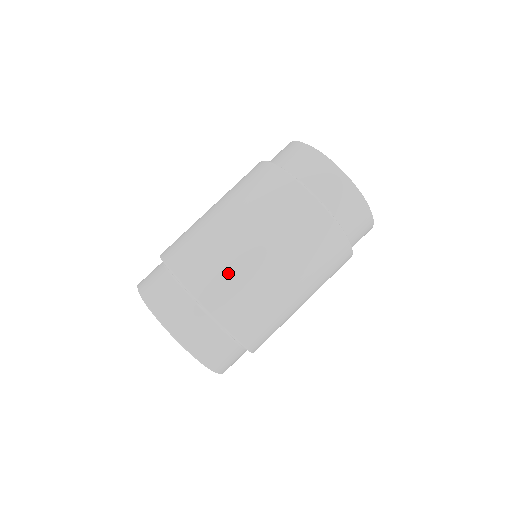
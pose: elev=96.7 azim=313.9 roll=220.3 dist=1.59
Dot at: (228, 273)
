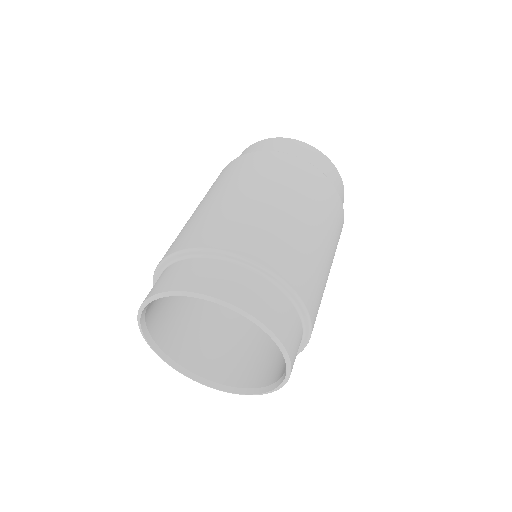
Dot at: (183, 230)
